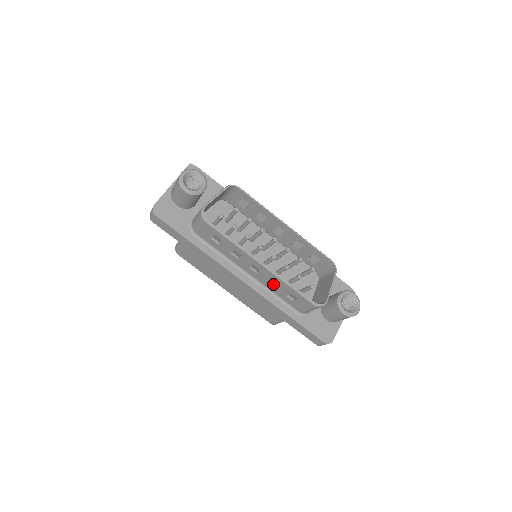
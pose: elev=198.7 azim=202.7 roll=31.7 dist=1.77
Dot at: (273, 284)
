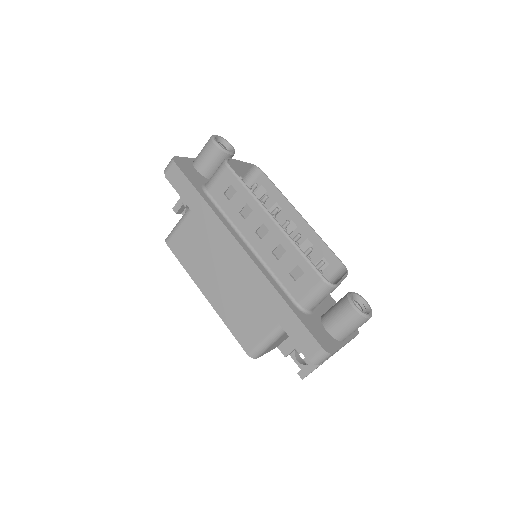
Dot at: (276, 257)
